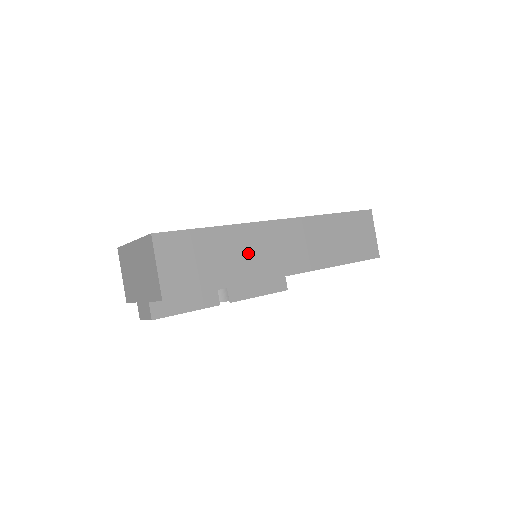
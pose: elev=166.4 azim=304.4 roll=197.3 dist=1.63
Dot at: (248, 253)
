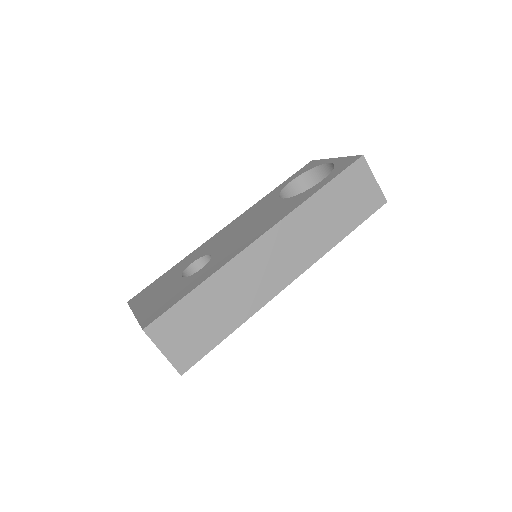
Dot at: (242, 288)
